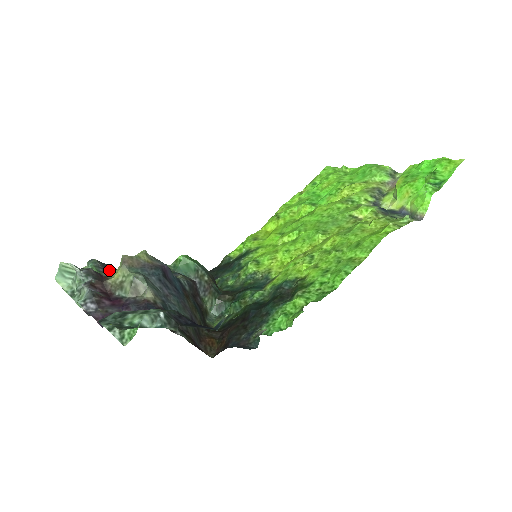
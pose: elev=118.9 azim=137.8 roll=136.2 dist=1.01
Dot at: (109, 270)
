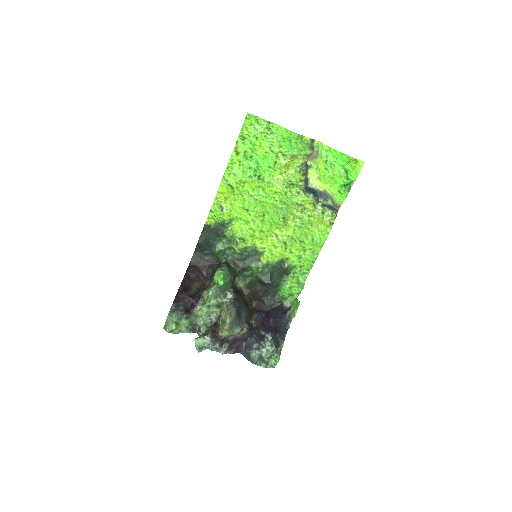
Dot at: (179, 306)
